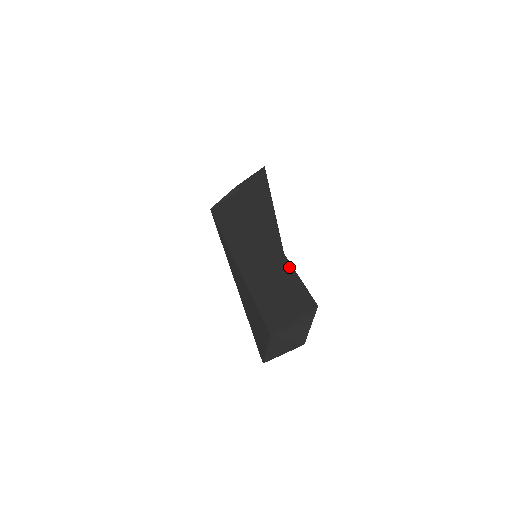
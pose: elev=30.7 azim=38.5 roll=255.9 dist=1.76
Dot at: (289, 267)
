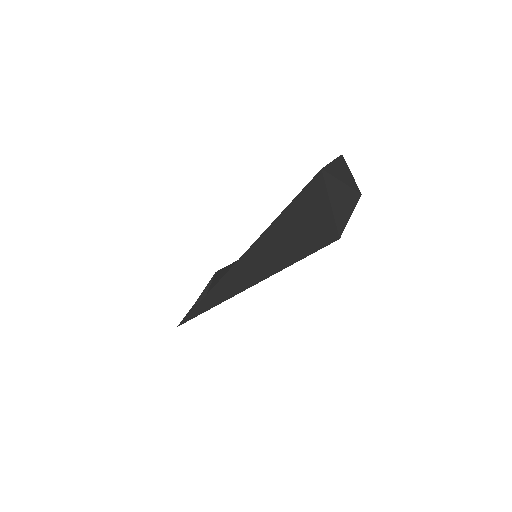
Dot at: occluded
